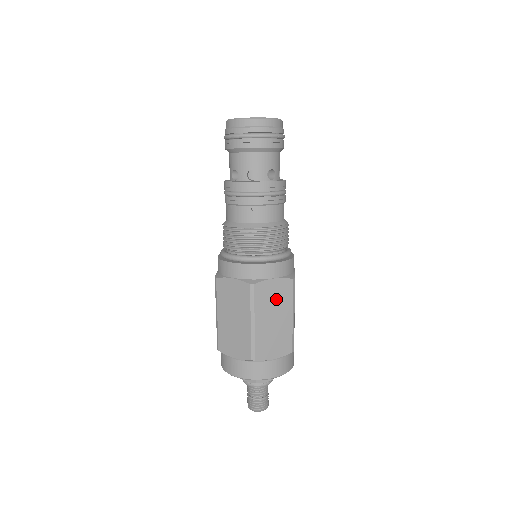
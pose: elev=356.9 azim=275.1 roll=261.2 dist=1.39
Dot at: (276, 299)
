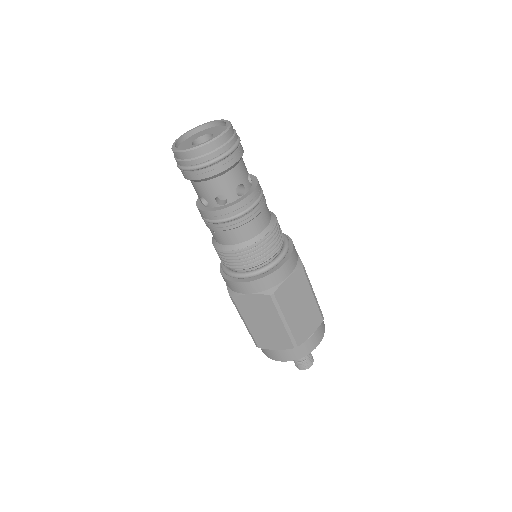
Dot at: (259, 309)
